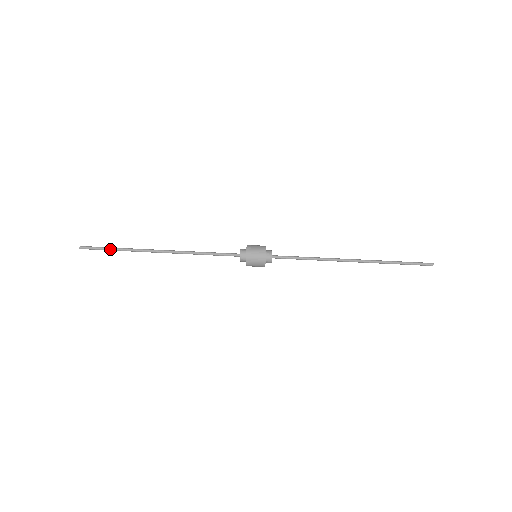
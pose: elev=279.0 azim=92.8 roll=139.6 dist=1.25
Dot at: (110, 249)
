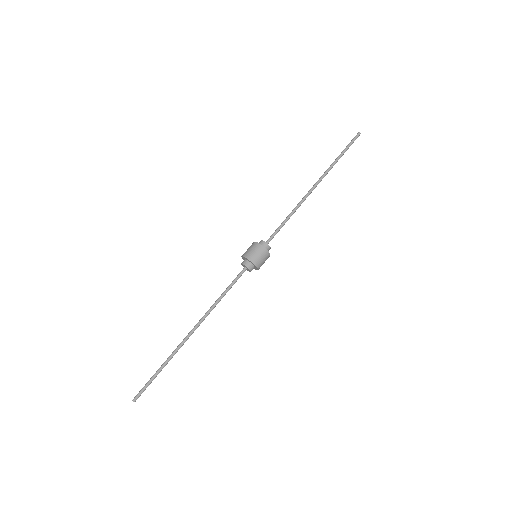
Dot at: occluded
